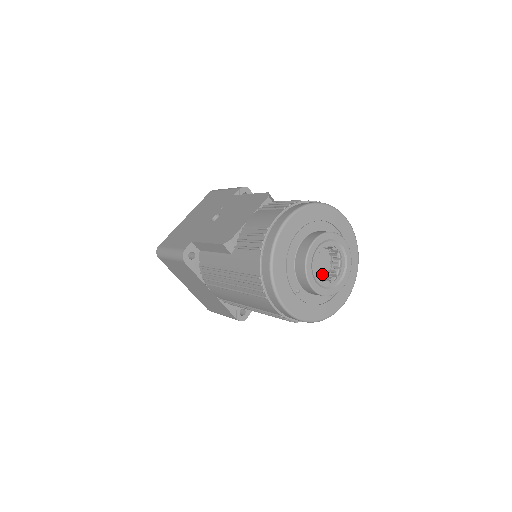
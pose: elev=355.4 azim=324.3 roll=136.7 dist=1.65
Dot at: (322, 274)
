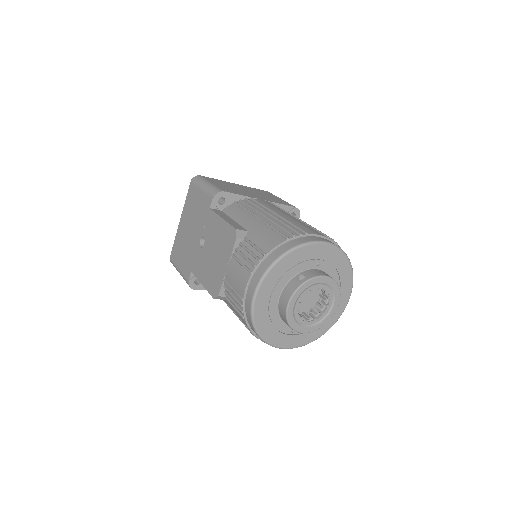
Dot at: (313, 301)
